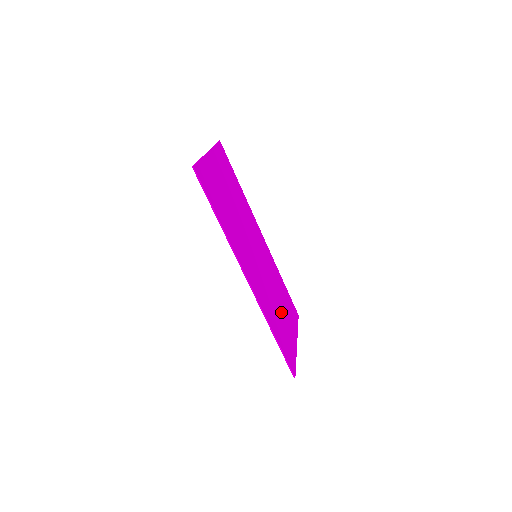
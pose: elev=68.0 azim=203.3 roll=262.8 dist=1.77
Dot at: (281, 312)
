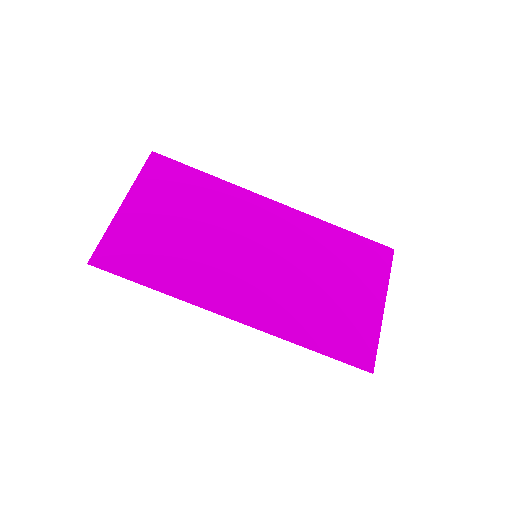
Dot at: (332, 291)
